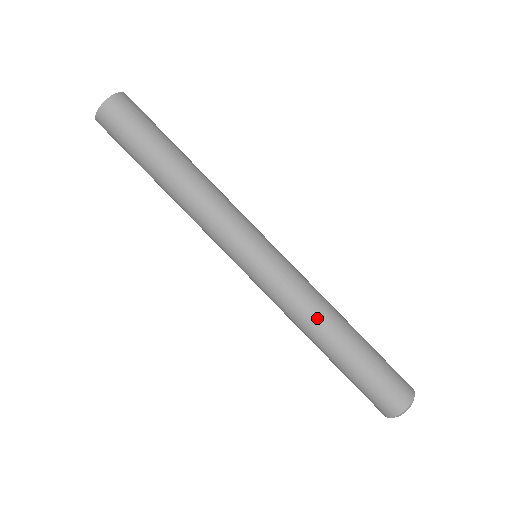
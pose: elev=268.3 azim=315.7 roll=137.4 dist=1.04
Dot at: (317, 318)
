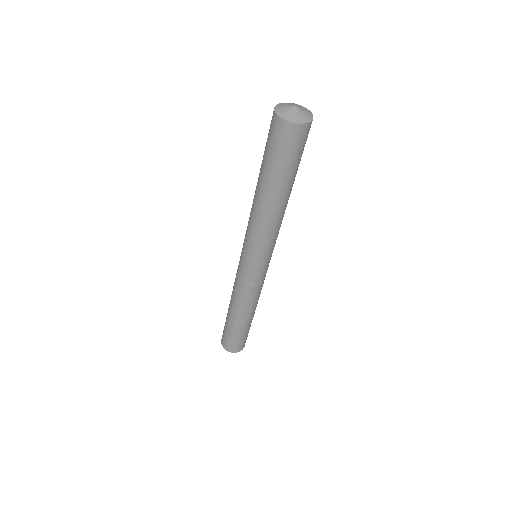
Dot at: (251, 306)
